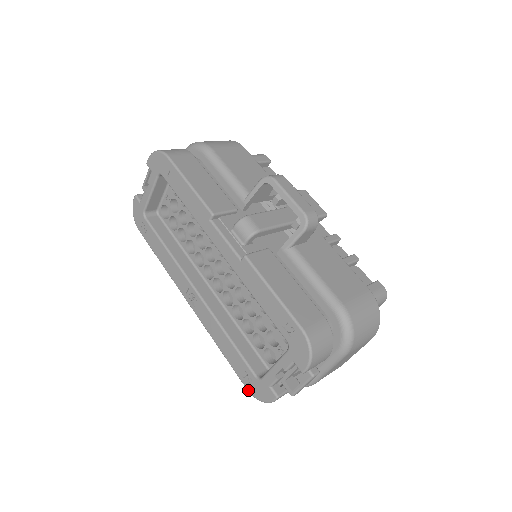
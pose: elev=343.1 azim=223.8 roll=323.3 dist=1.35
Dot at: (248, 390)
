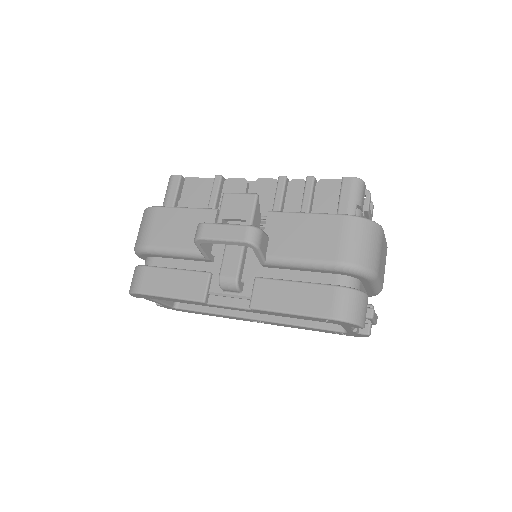
Dot at: occluded
